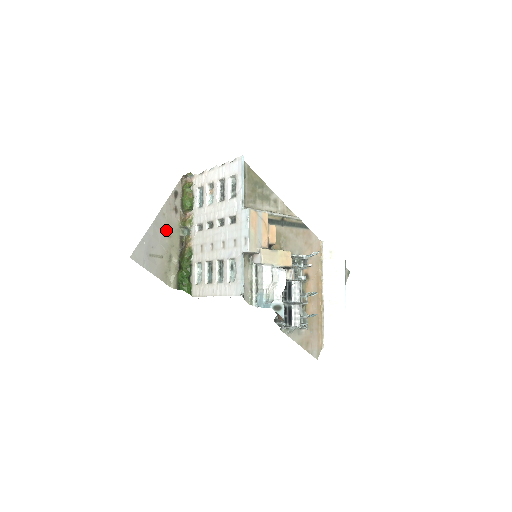
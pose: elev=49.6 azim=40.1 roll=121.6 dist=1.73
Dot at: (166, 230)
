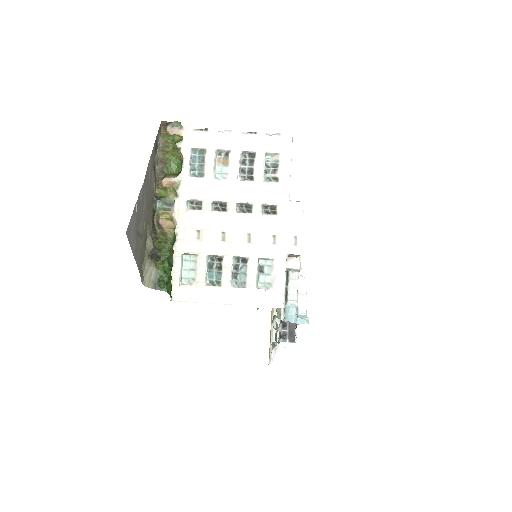
Dot at: (148, 197)
